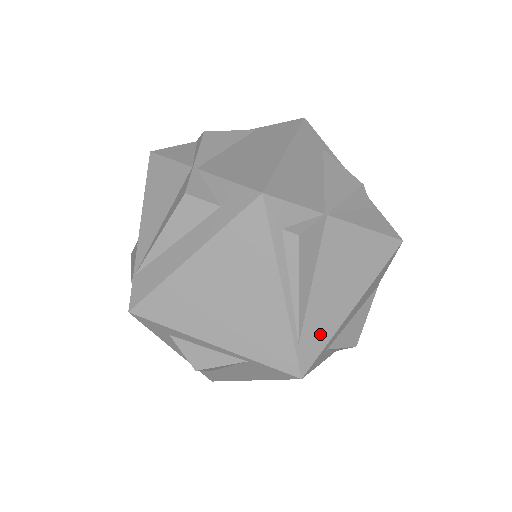
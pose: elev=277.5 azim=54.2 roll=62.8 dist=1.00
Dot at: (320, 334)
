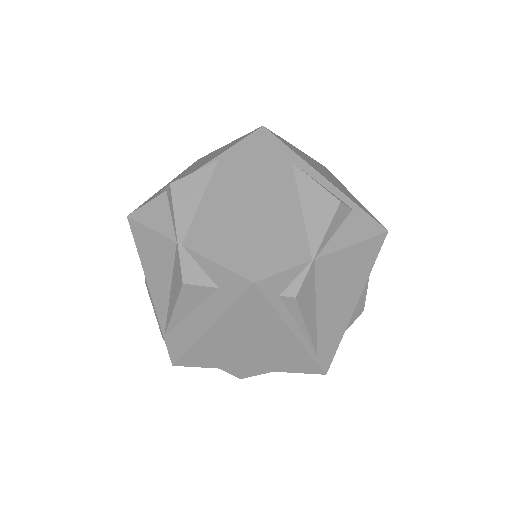
Dot at: (332, 340)
